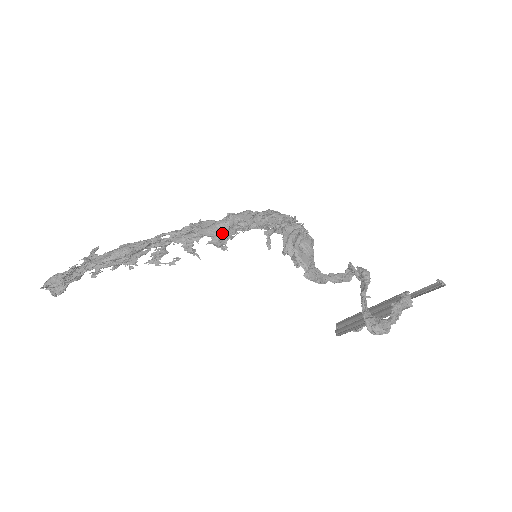
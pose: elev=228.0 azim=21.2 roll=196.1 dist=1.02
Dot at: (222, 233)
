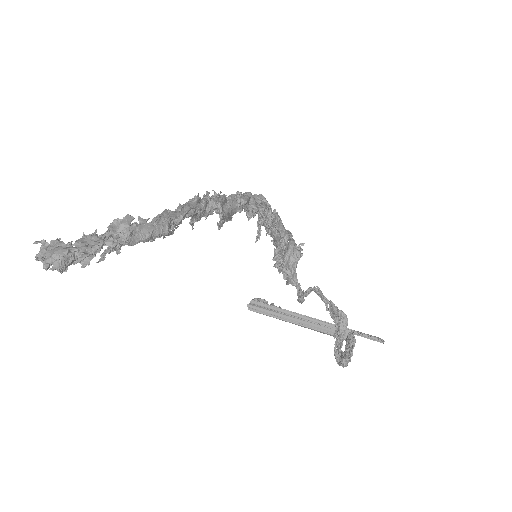
Dot at: (231, 216)
